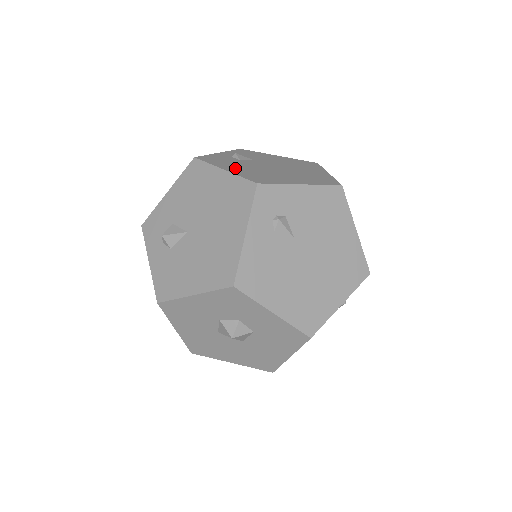
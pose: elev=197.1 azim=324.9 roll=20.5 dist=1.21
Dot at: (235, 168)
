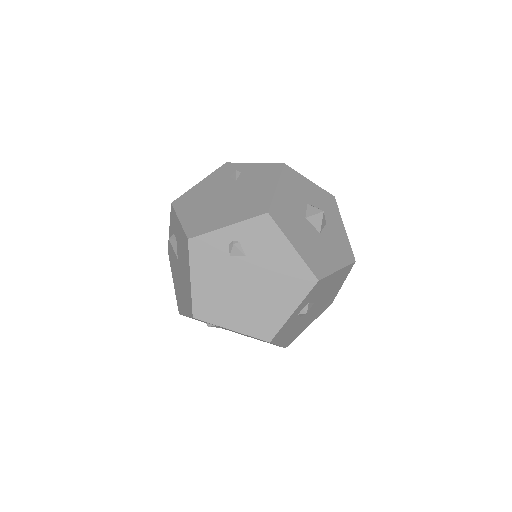
Dot at: (203, 279)
